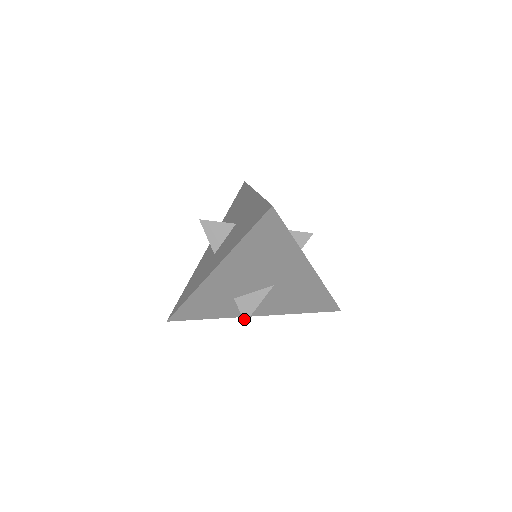
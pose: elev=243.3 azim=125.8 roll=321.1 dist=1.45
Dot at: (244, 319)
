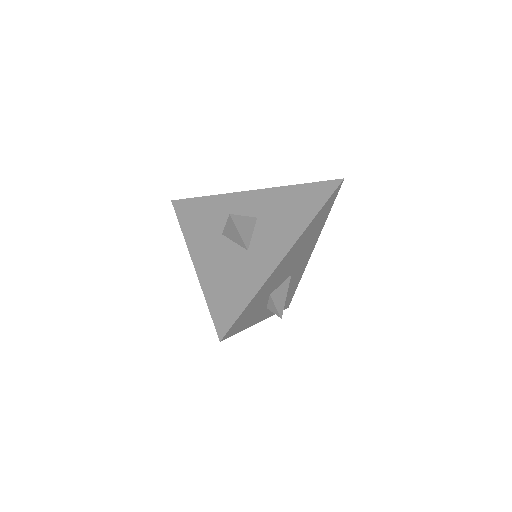
Dot at: occluded
